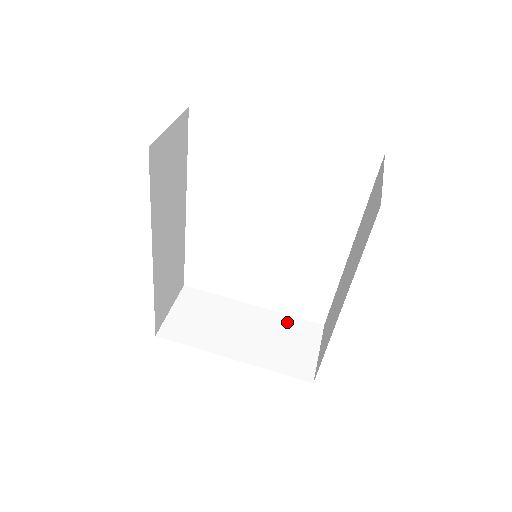
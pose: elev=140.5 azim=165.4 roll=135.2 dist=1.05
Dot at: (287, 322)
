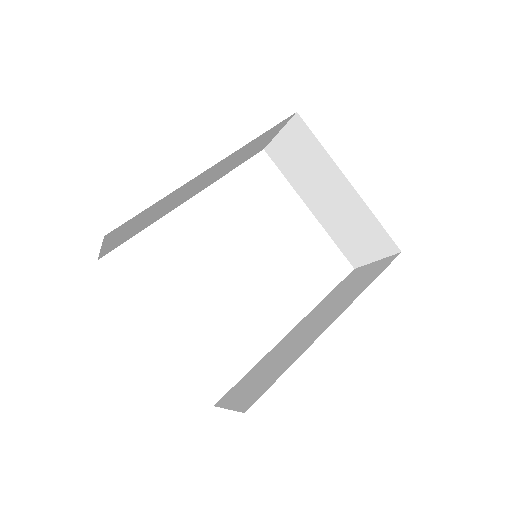
Dot at: occluded
